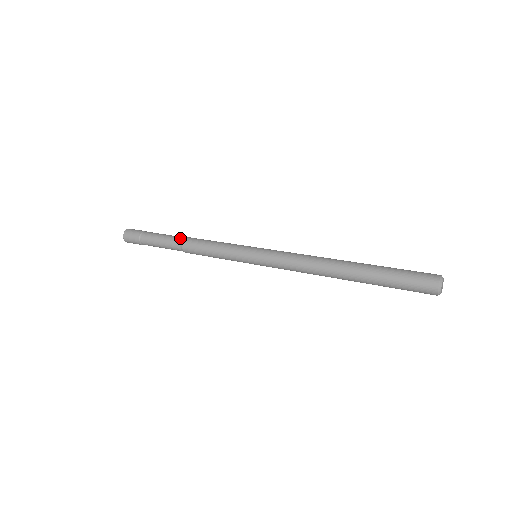
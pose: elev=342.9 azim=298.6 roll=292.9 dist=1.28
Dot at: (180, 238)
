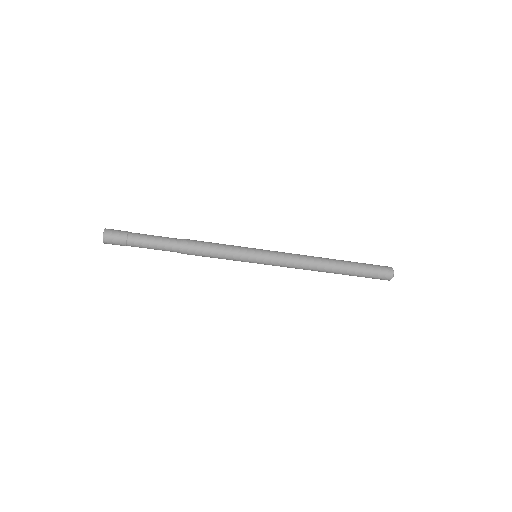
Dot at: occluded
